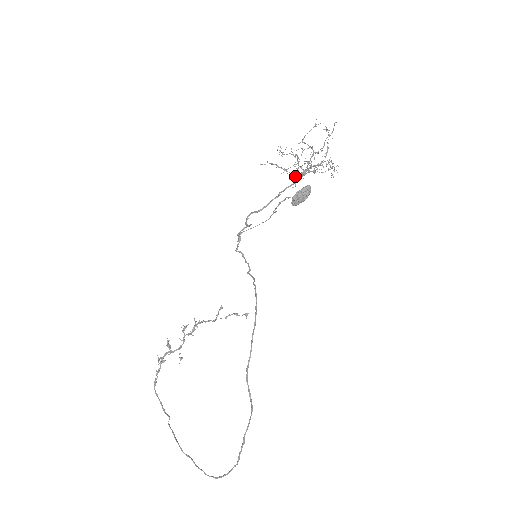
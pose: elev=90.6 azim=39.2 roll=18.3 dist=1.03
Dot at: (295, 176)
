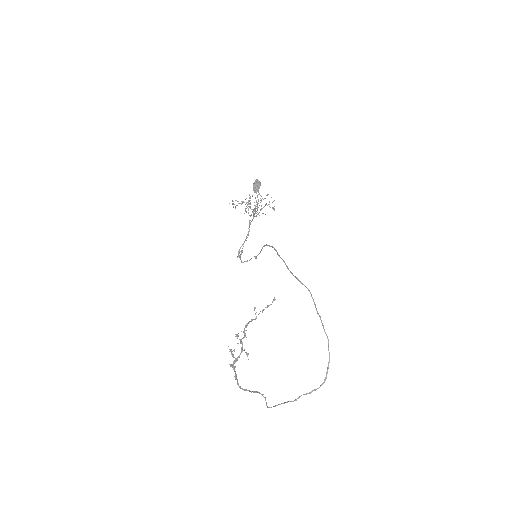
Dot at: (250, 204)
